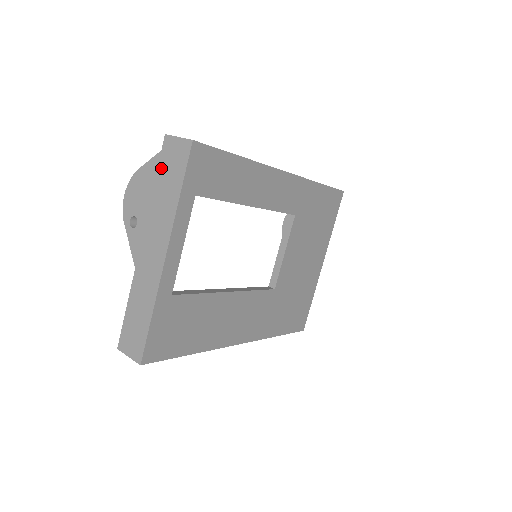
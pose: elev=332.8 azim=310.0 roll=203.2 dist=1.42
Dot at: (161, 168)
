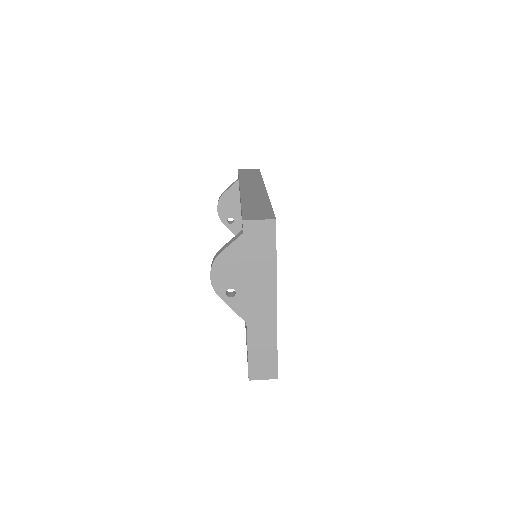
Dot at: (248, 246)
